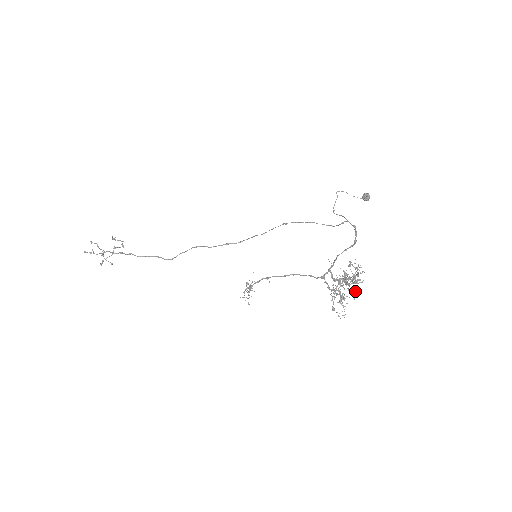
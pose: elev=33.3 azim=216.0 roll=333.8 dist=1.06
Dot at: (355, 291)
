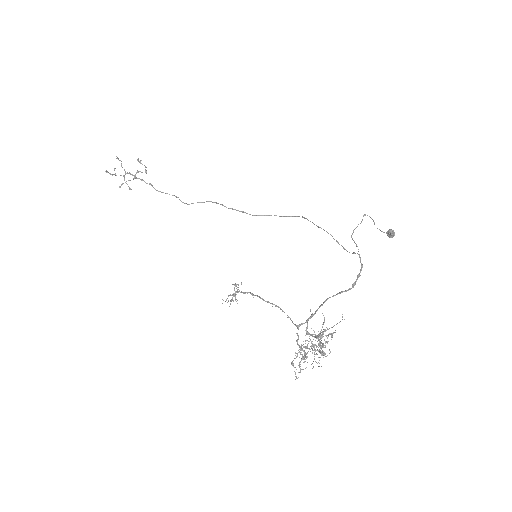
Dot at: (316, 362)
